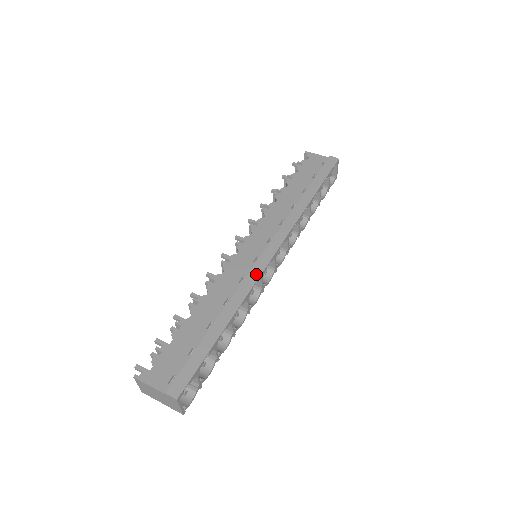
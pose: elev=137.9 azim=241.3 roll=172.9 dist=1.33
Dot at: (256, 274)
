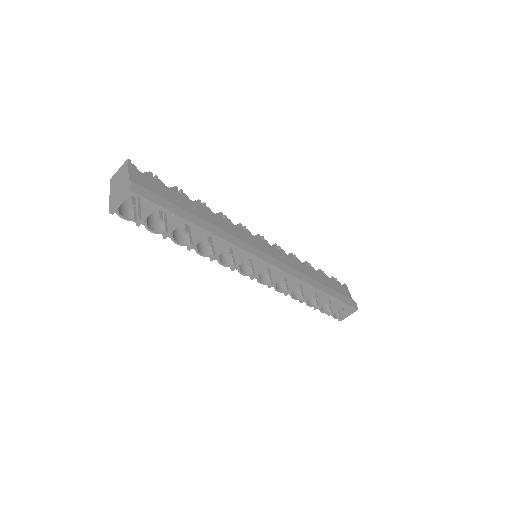
Dot at: (249, 249)
